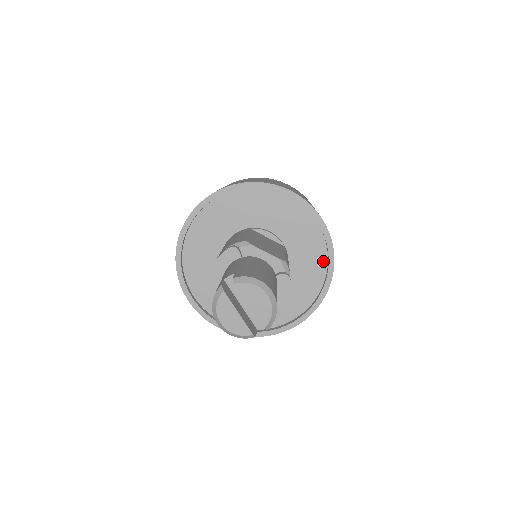
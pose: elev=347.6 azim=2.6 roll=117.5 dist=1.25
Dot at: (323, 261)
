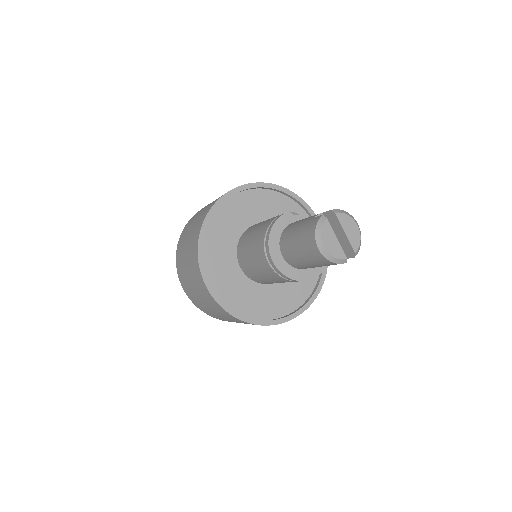
Dot at: occluded
